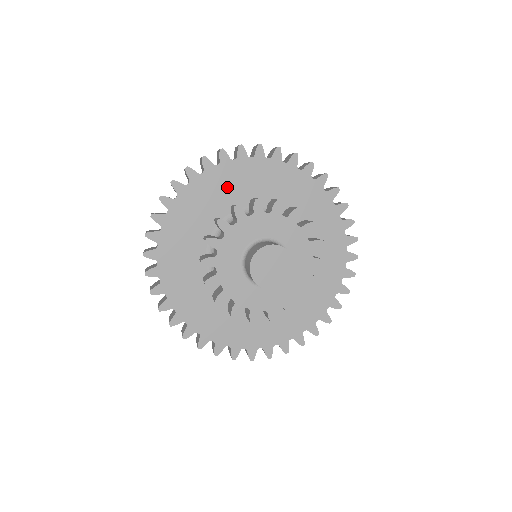
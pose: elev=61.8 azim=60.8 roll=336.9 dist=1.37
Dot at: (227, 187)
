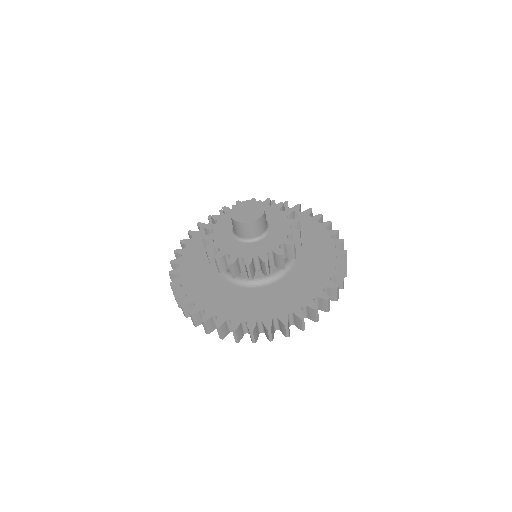
Dot at: occluded
